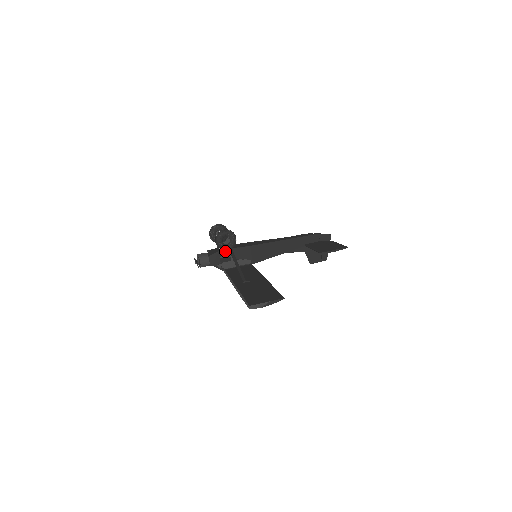
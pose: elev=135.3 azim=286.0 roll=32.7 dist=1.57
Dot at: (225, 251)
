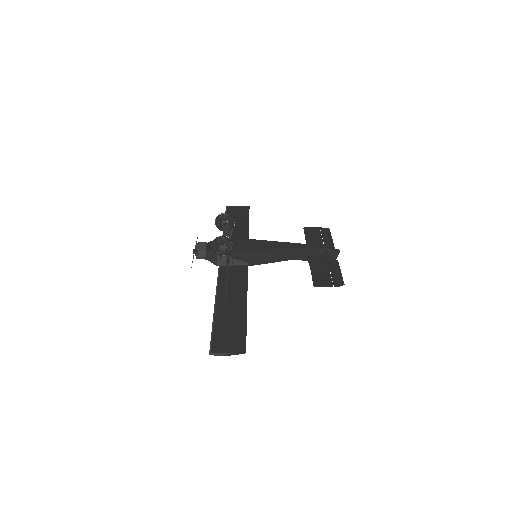
Dot at: occluded
